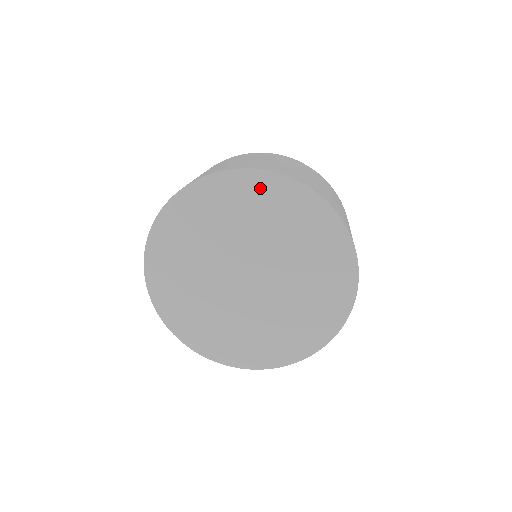
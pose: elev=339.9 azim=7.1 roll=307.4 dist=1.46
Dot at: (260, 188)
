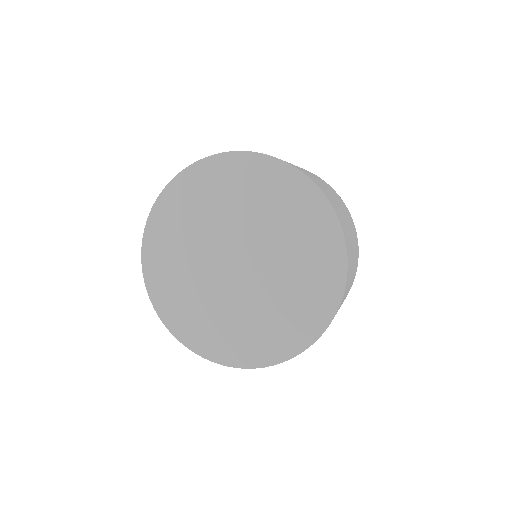
Dot at: (246, 169)
